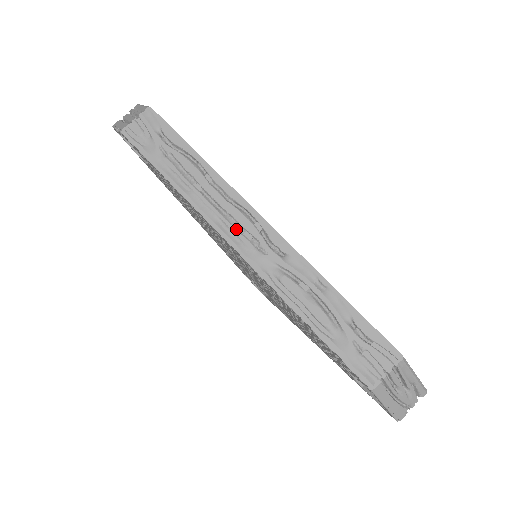
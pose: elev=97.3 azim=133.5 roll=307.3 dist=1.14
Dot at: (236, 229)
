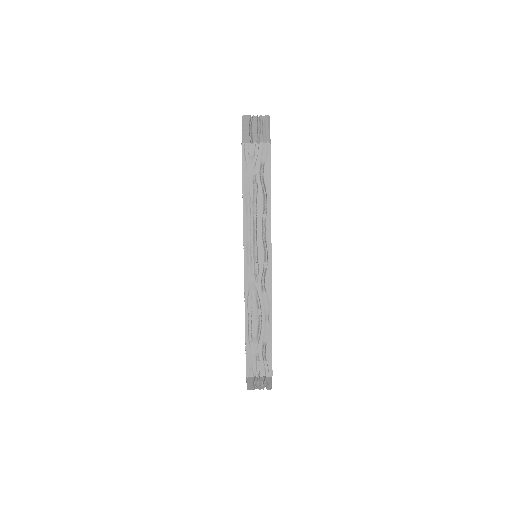
Dot at: (254, 257)
